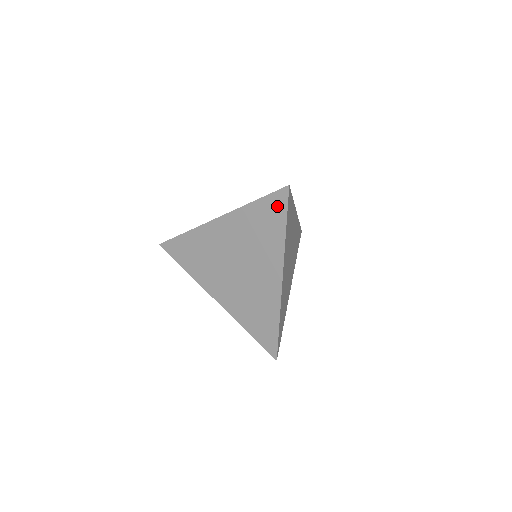
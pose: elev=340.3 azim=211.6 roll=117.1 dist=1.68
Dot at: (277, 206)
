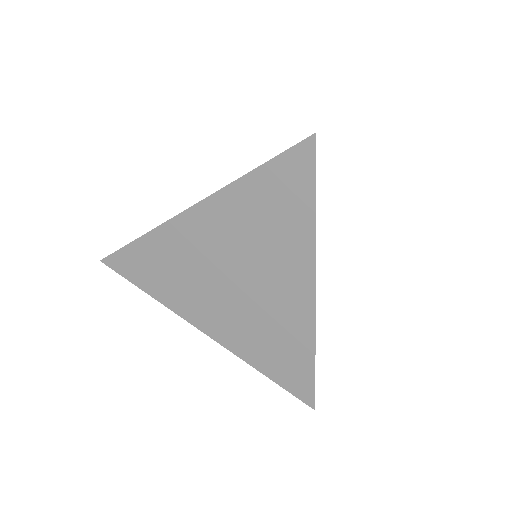
Dot at: (296, 173)
